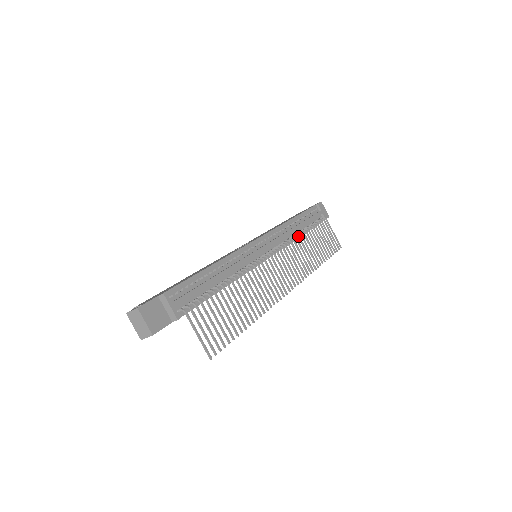
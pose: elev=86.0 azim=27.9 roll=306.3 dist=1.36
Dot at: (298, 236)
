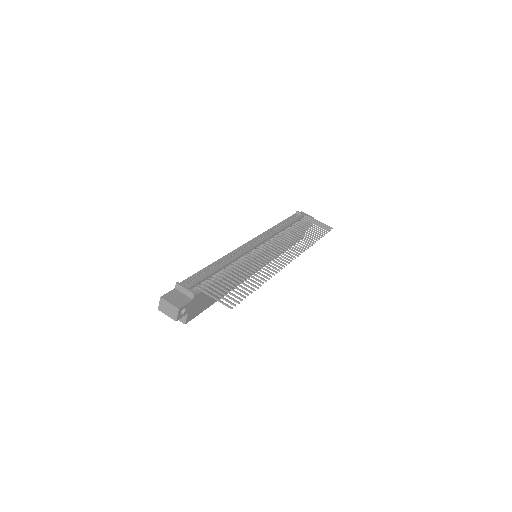
Dot at: (284, 231)
